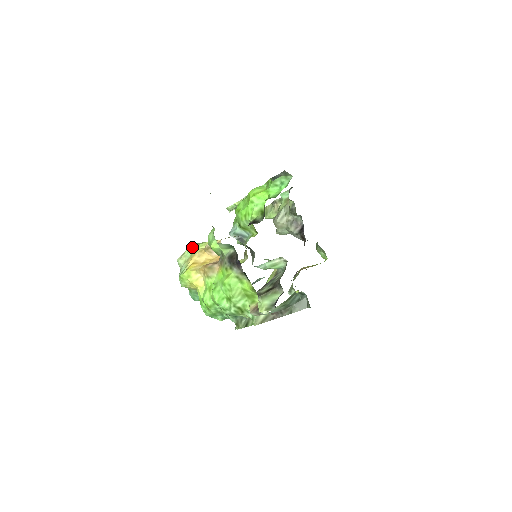
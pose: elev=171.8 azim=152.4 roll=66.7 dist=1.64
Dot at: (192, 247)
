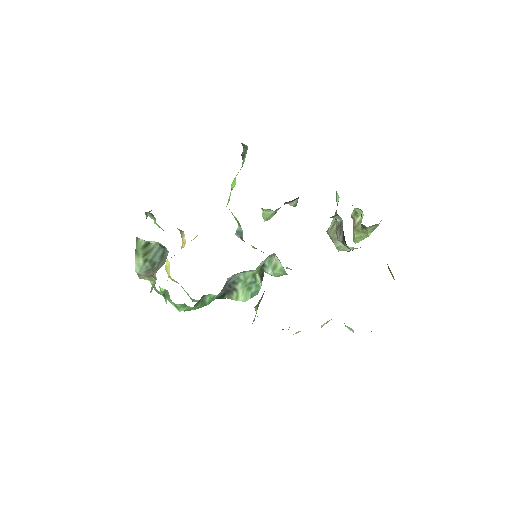
Dot at: occluded
